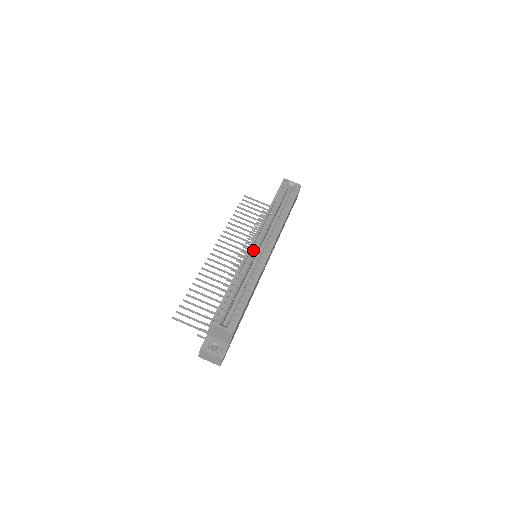
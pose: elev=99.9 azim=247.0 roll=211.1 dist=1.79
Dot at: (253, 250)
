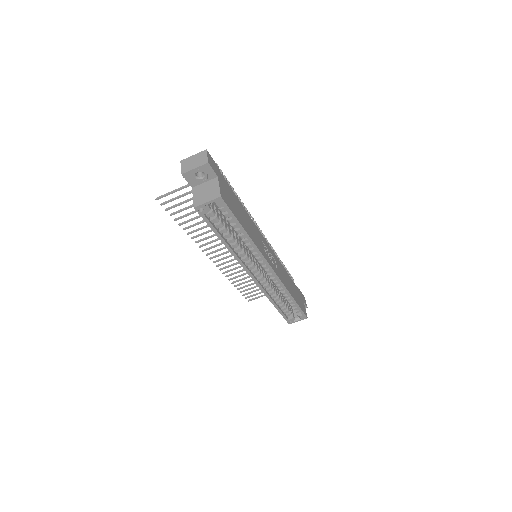
Dot at: (260, 280)
